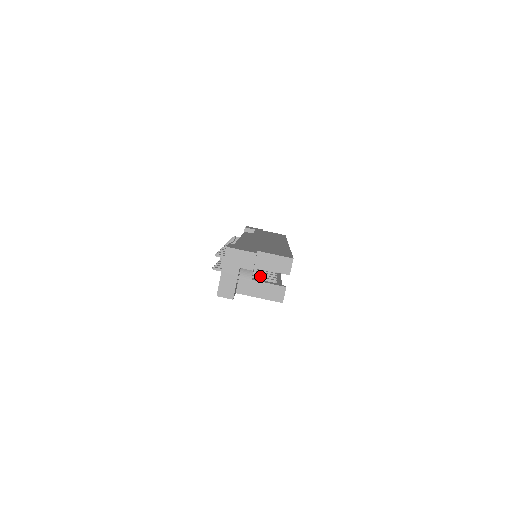
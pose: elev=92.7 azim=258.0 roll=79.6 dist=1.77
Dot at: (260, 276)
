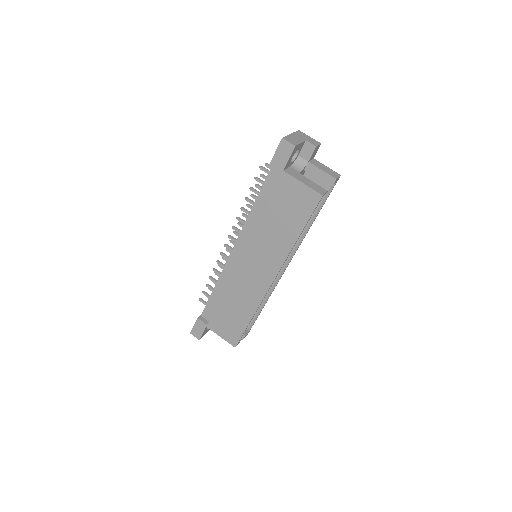
Dot at: occluded
